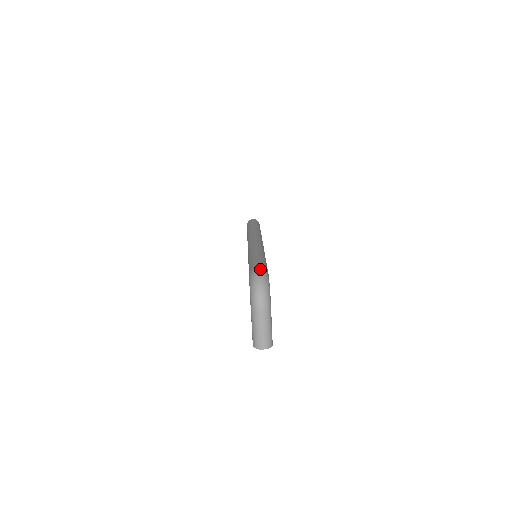
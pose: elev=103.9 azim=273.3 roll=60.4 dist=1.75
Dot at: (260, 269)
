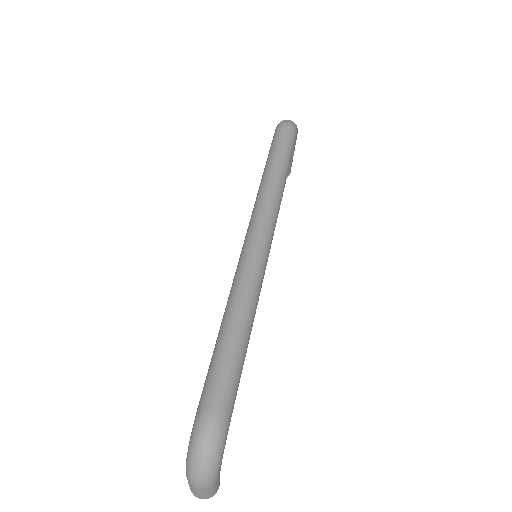
Dot at: (213, 425)
